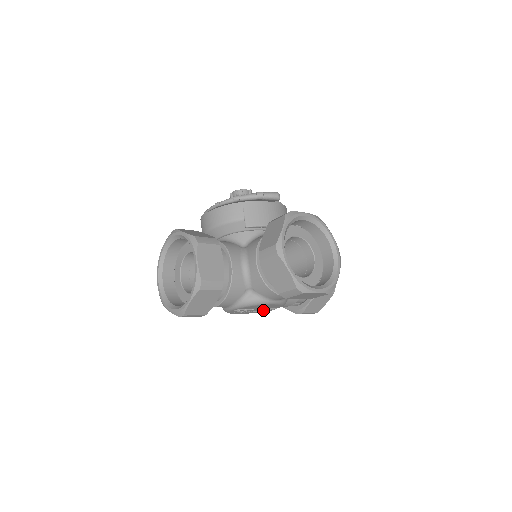
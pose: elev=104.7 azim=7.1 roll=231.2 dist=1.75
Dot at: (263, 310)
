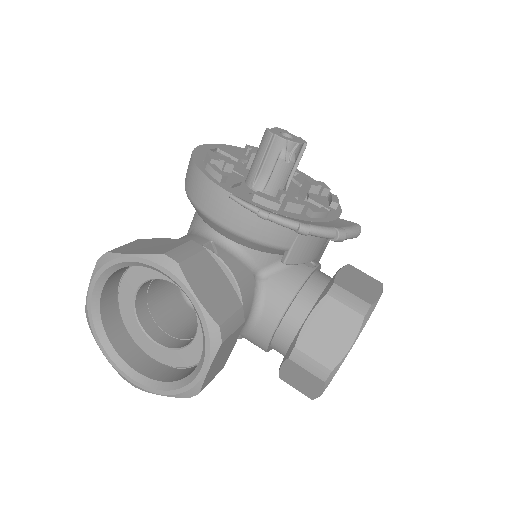
Dot at: occluded
